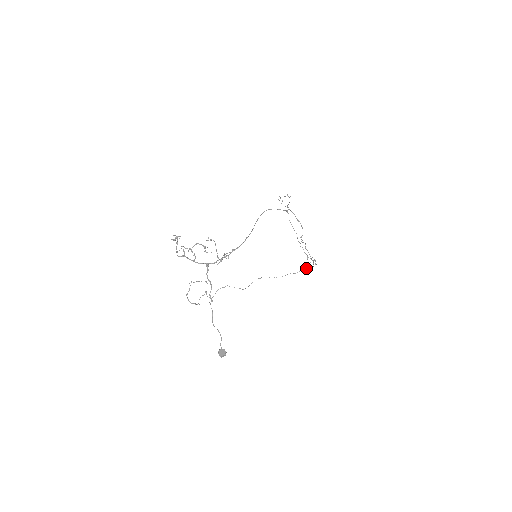
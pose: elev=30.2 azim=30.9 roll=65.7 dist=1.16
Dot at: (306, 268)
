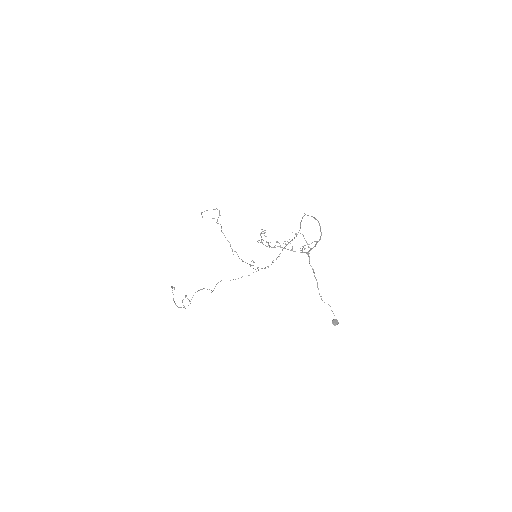
Dot at: occluded
